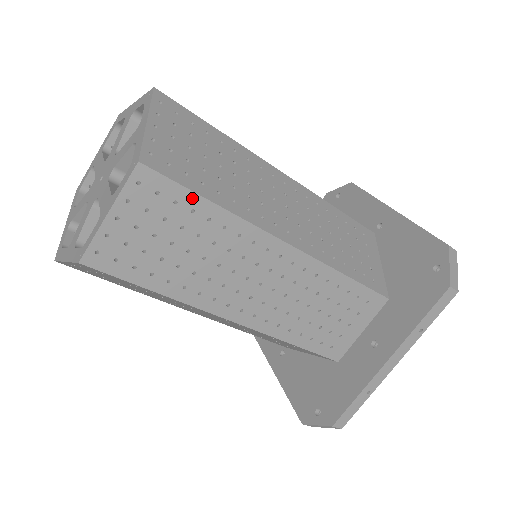
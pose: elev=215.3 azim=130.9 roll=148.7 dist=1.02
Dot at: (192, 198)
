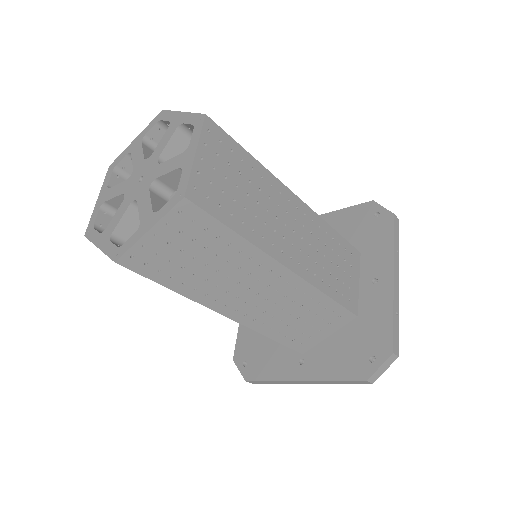
Dot at: (239, 149)
